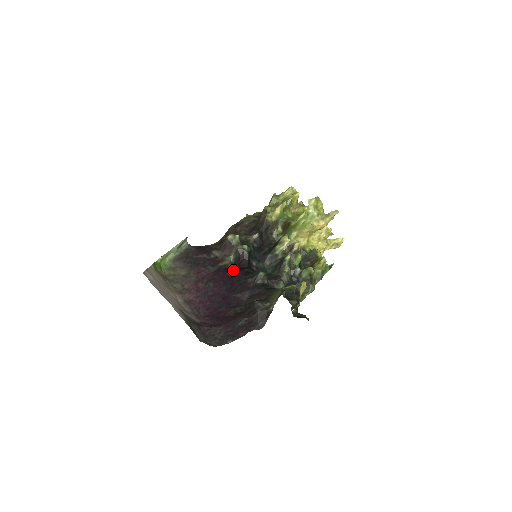
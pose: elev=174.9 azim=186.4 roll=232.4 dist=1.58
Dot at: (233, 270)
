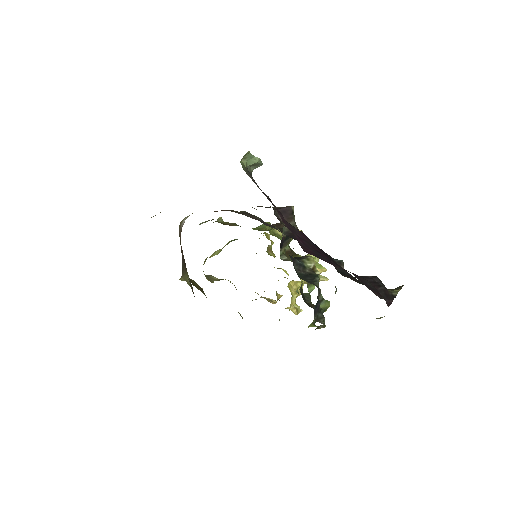
Dot at: occluded
